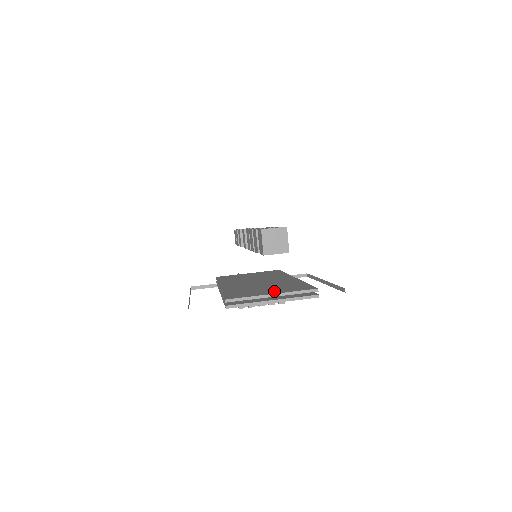
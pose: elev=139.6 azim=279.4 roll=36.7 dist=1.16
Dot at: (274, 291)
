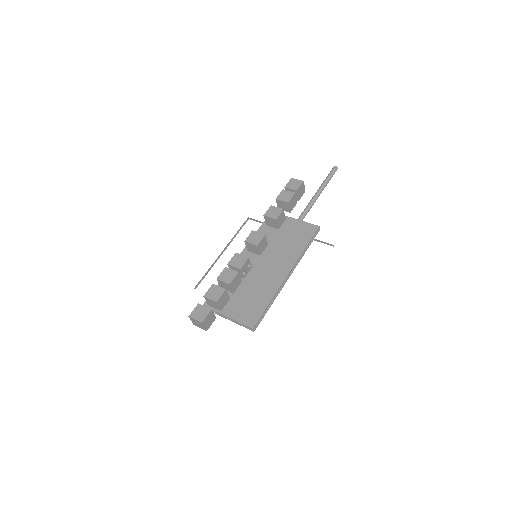
Dot at: (234, 310)
